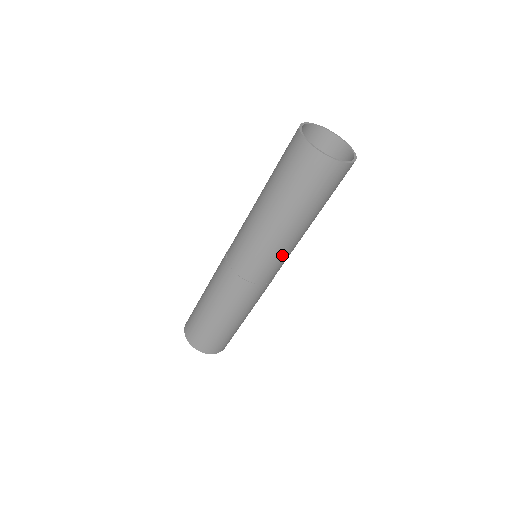
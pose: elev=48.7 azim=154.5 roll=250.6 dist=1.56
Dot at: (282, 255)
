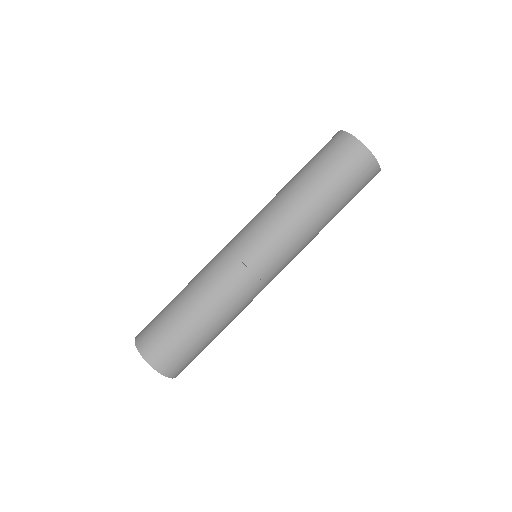
Dot at: (298, 252)
